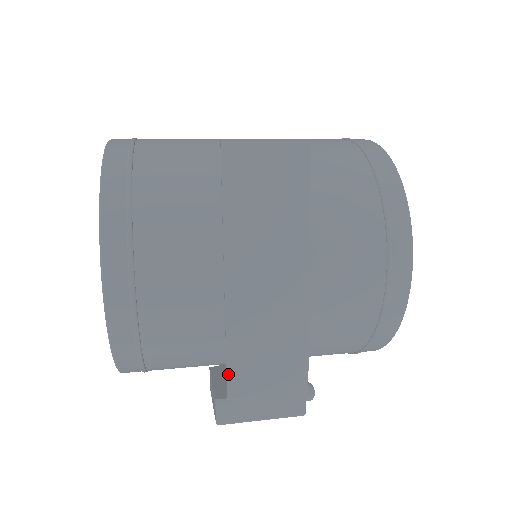
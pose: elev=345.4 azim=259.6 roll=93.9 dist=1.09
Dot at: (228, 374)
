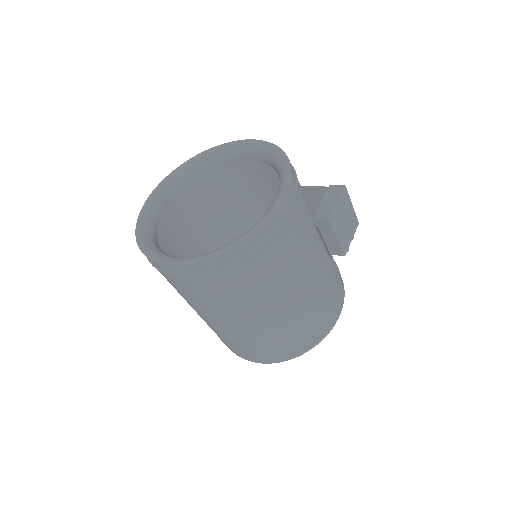
Dot at: (318, 187)
